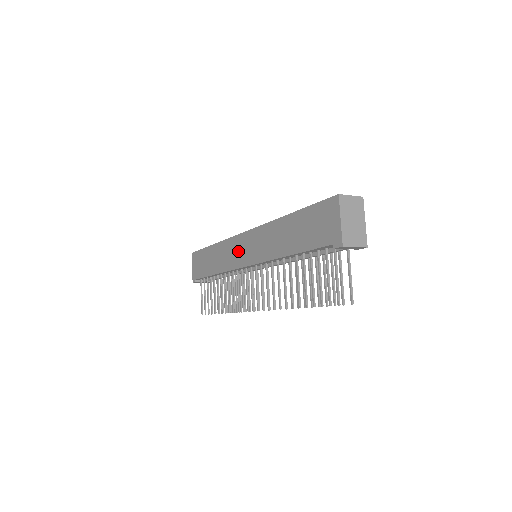
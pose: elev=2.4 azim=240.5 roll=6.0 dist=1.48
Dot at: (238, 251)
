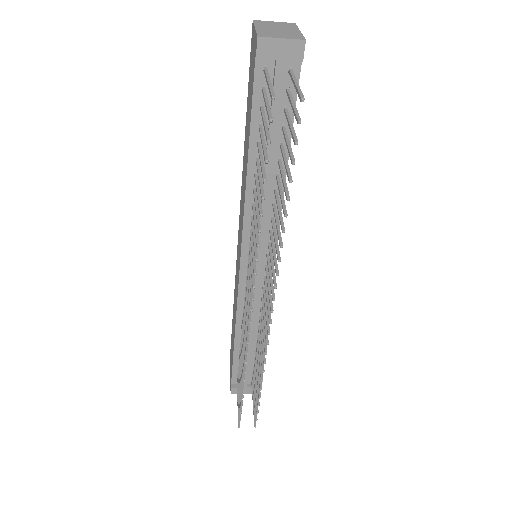
Dot at: (237, 266)
